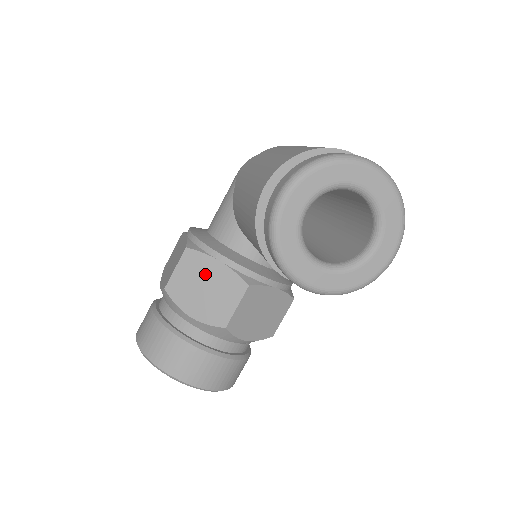
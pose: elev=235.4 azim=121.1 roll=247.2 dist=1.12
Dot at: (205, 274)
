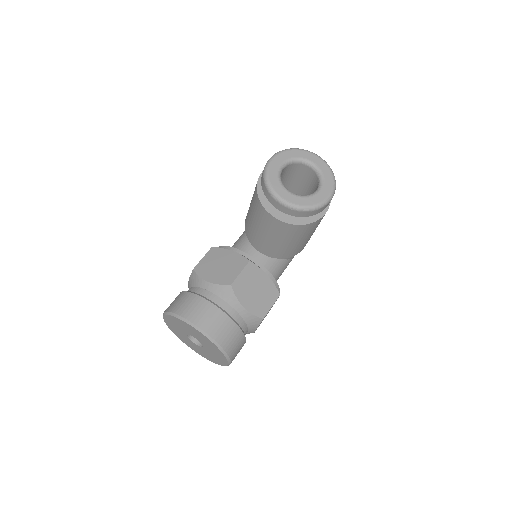
Dot at: (222, 258)
